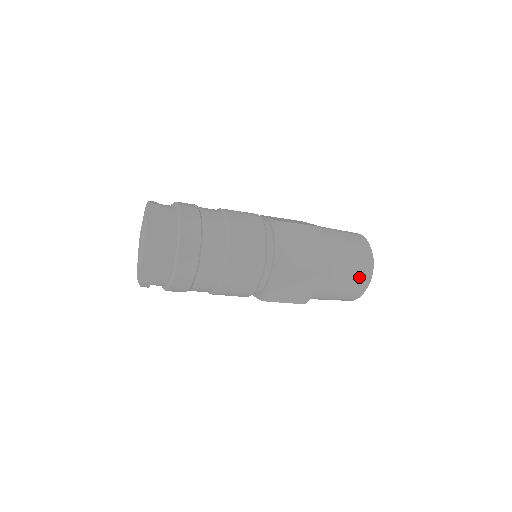
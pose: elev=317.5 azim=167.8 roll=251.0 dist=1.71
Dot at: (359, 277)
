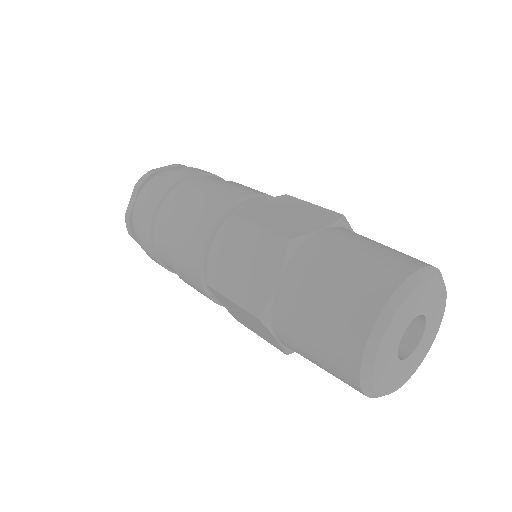
Dot at: (361, 288)
